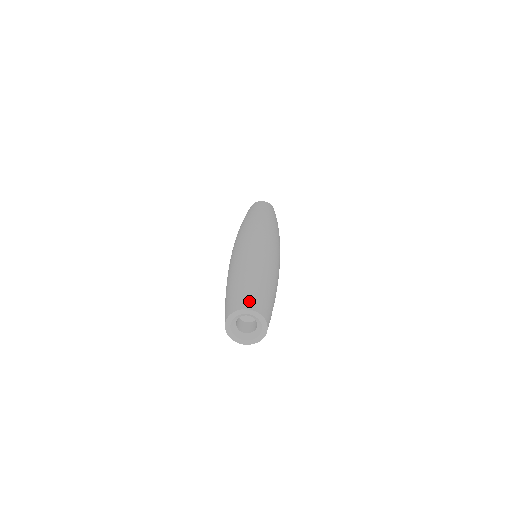
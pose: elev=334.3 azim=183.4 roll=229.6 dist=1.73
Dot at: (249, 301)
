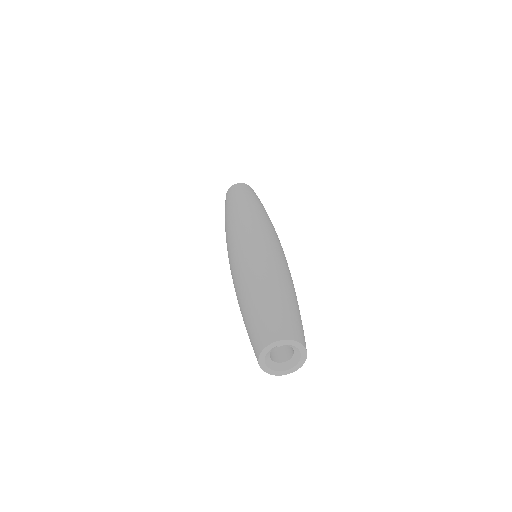
Dot at: (292, 329)
